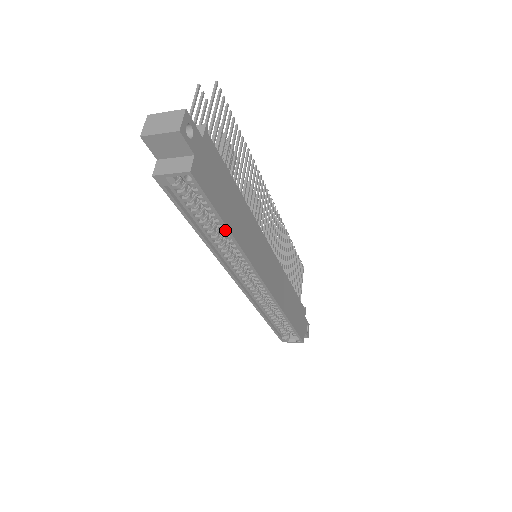
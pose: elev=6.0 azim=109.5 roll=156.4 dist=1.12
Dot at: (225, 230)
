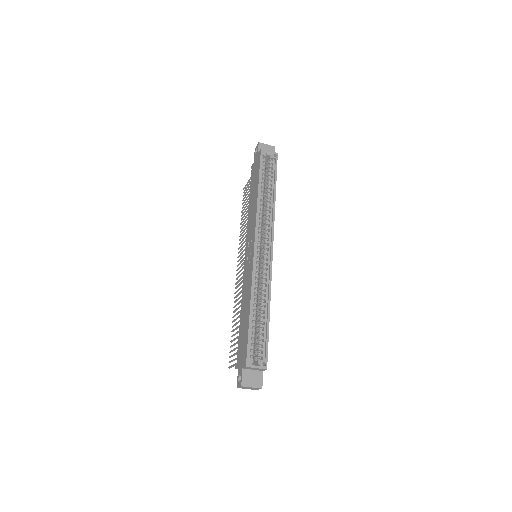
Dot at: (271, 194)
